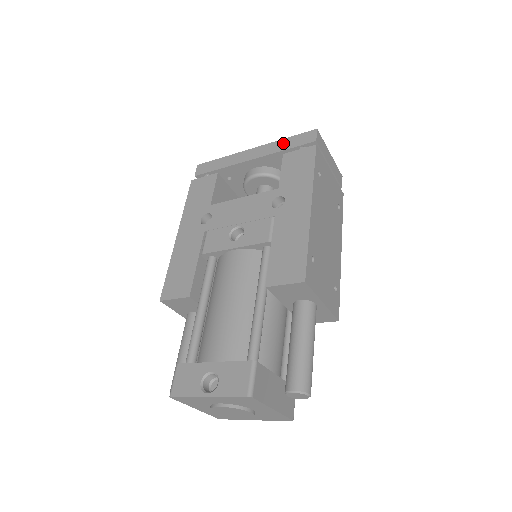
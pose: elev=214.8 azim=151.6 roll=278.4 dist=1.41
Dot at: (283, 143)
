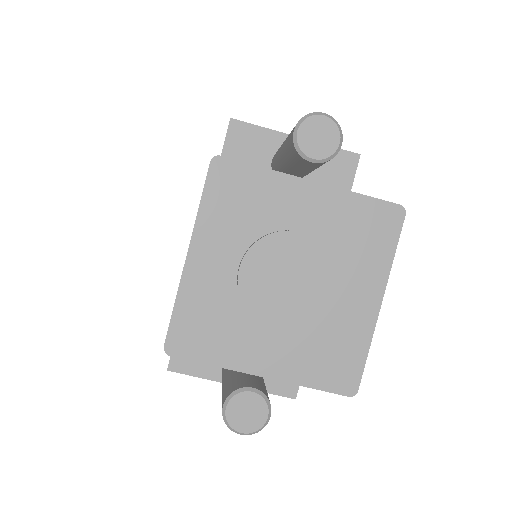
Dot at: occluded
